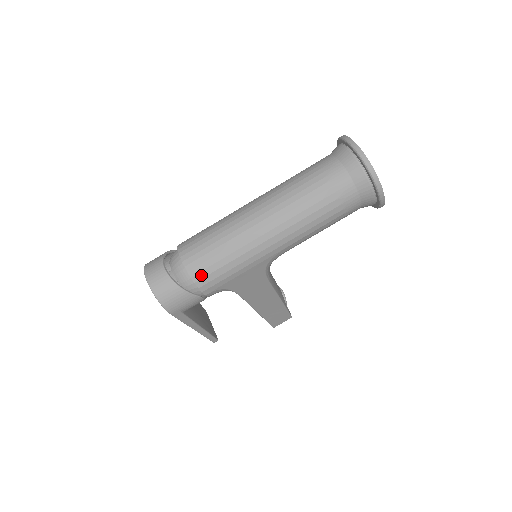
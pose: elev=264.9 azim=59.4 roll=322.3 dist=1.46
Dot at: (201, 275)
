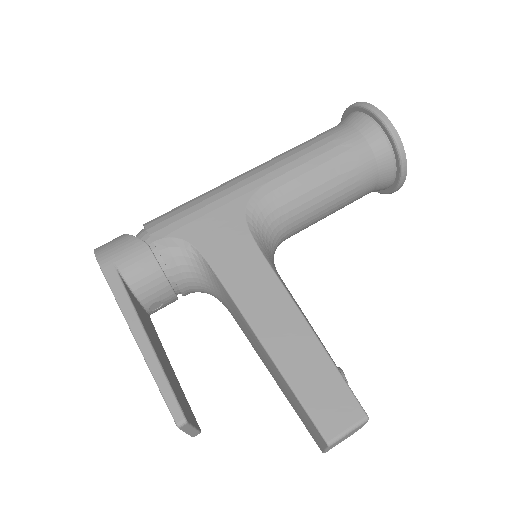
Dot at: (155, 220)
